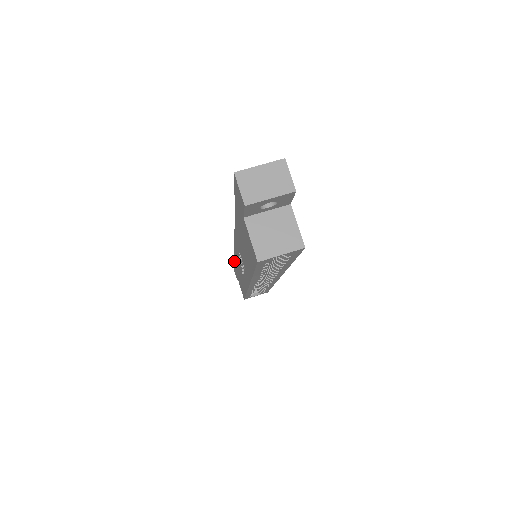
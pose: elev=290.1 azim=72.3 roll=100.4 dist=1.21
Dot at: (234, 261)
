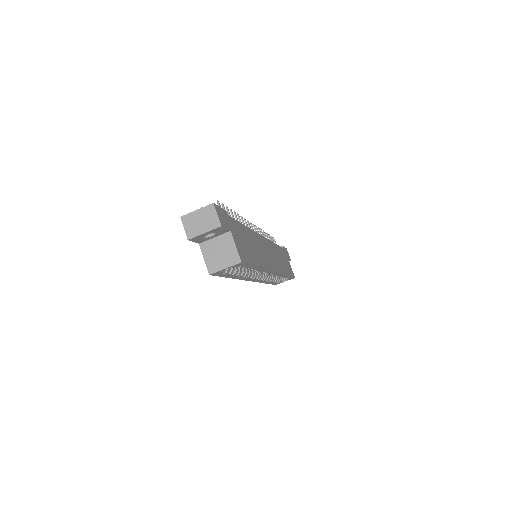
Dot at: occluded
